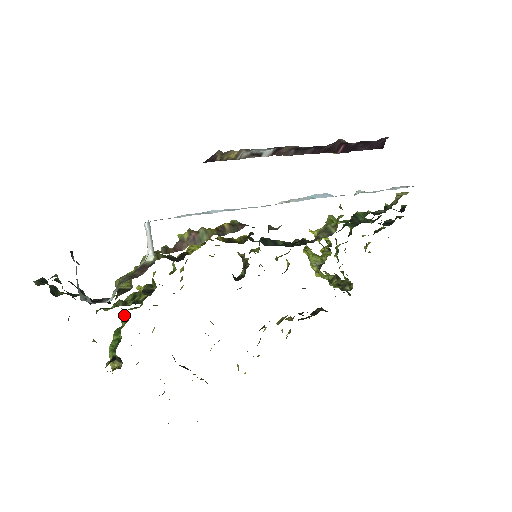
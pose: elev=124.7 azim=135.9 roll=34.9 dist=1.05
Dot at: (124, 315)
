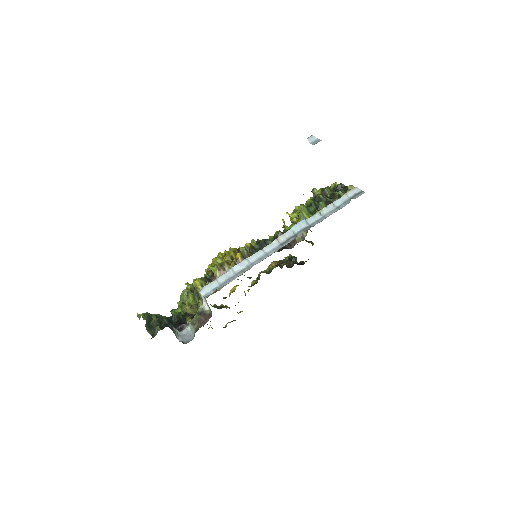
Dot at: occluded
